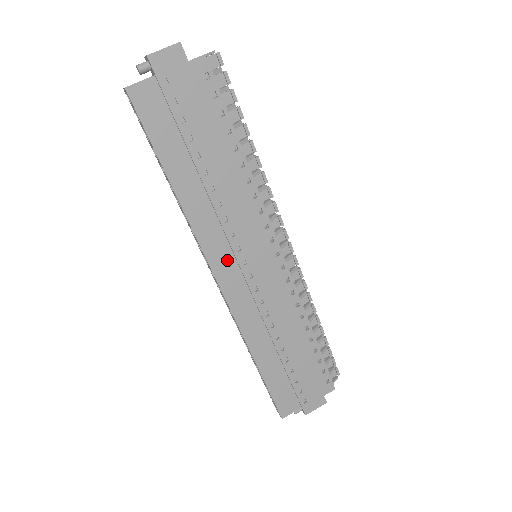
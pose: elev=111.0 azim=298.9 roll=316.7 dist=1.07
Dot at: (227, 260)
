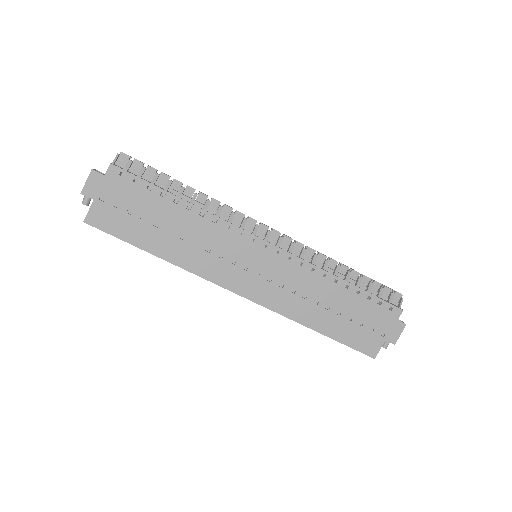
Dot at: (232, 275)
